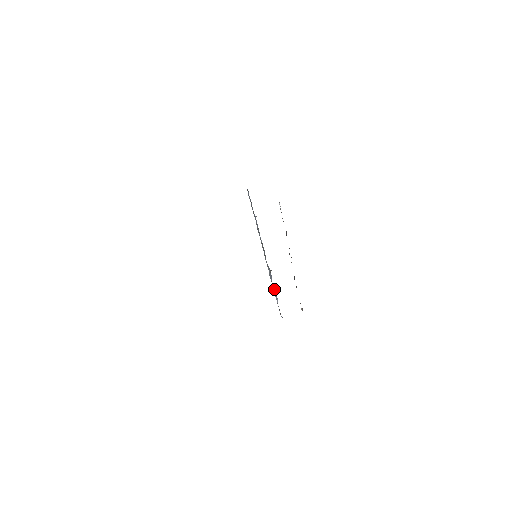
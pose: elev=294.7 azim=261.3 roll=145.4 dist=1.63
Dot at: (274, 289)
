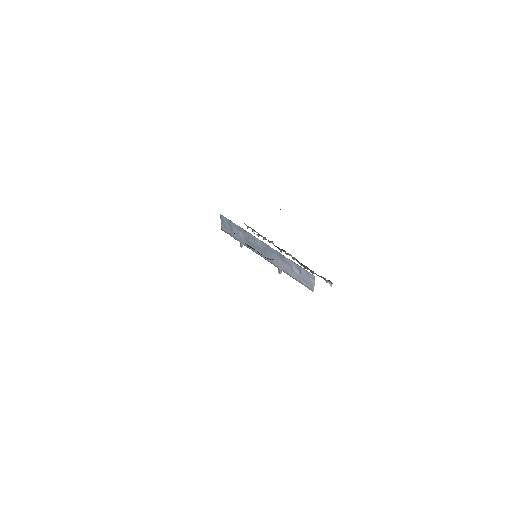
Dot at: (290, 269)
